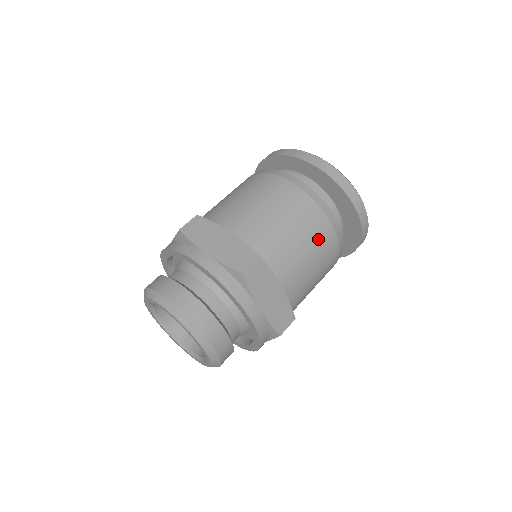
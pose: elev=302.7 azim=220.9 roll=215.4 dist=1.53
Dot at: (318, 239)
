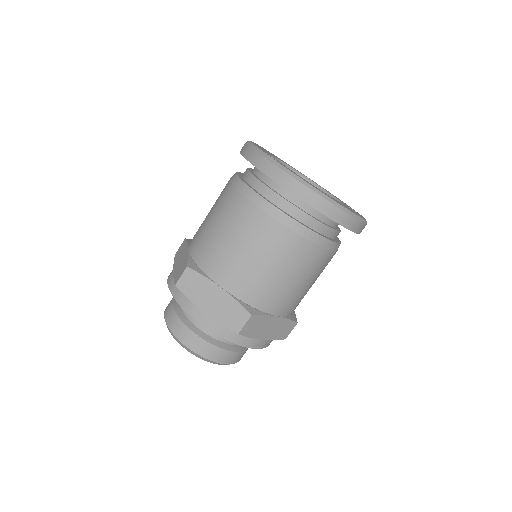
Dot at: (309, 266)
